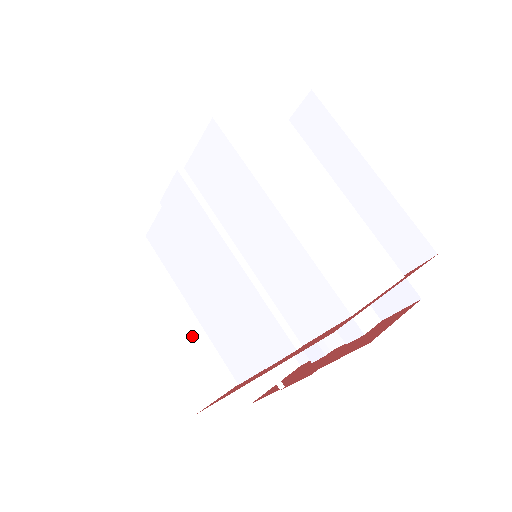
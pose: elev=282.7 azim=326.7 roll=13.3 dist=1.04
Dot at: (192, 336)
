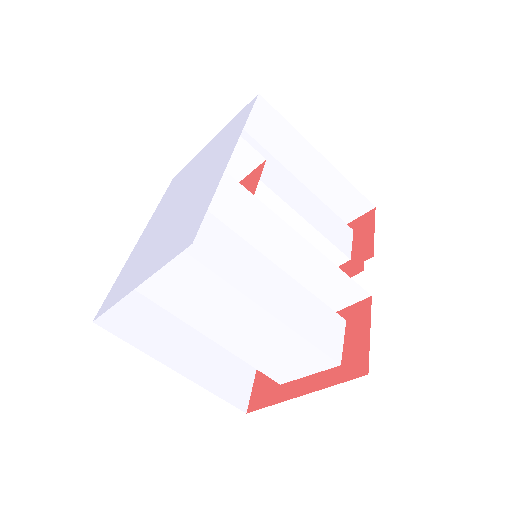
Dot at: occluded
